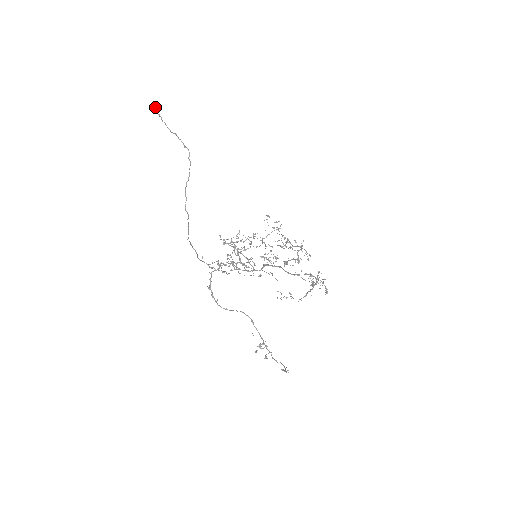
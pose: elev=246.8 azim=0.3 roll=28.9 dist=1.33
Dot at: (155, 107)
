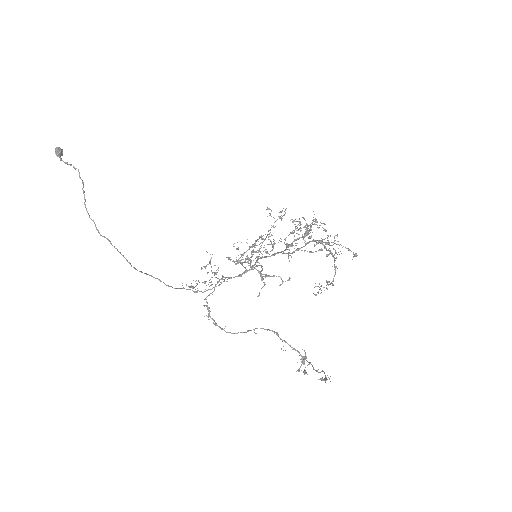
Dot at: (58, 153)
